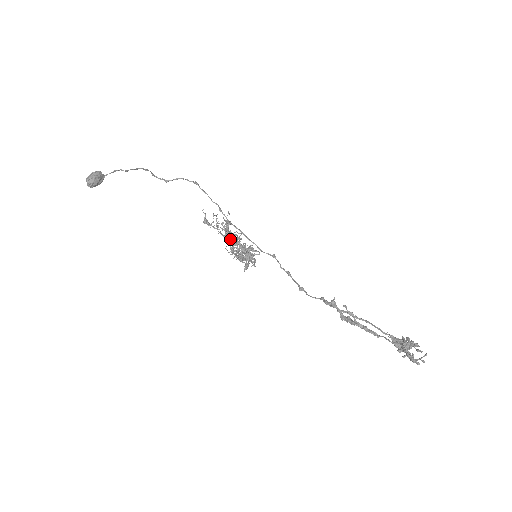
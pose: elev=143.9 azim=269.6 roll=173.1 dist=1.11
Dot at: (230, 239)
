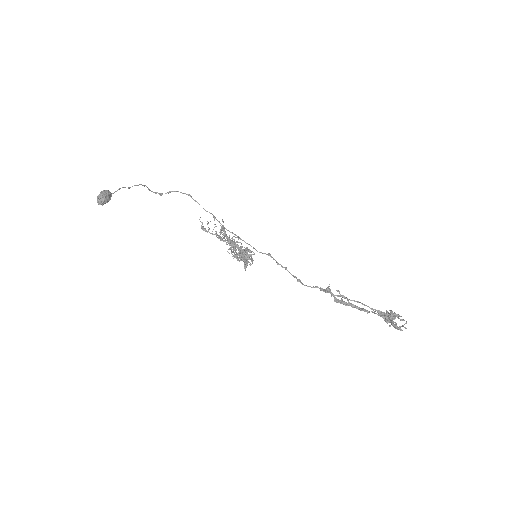
Dot at: (231, 243)
